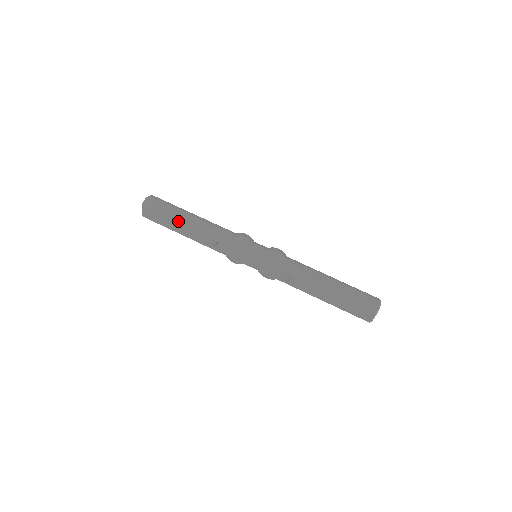
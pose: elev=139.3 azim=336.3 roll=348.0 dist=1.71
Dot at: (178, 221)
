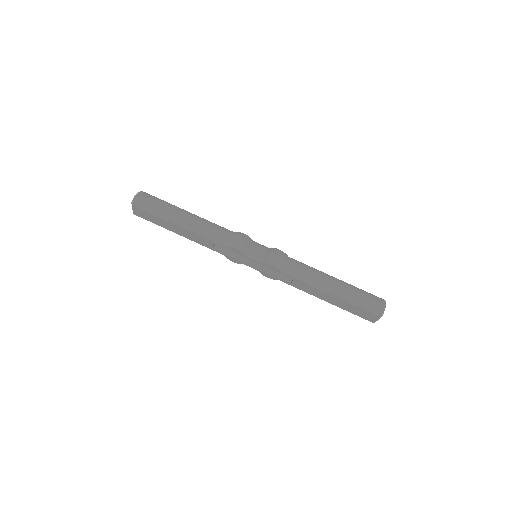
Dot at: (171, 223)
